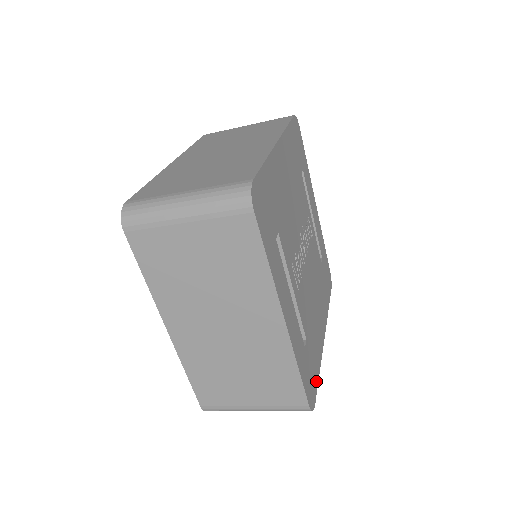
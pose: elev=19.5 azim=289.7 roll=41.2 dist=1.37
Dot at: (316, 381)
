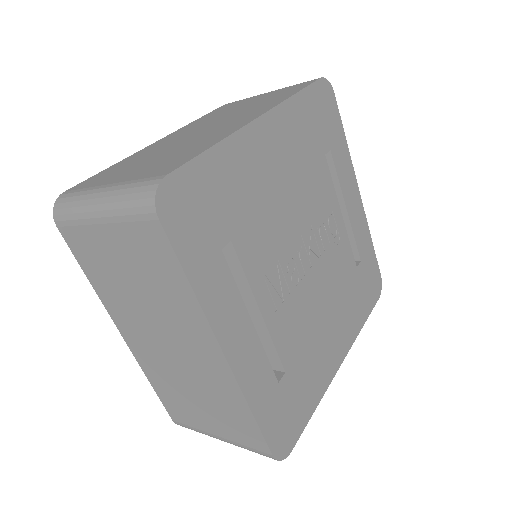
Dot at: (302, 421)
